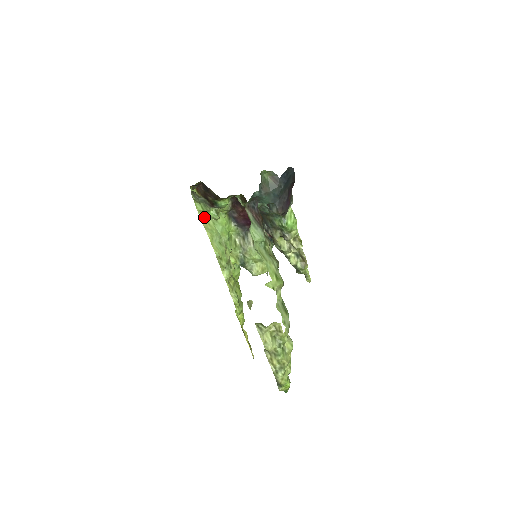
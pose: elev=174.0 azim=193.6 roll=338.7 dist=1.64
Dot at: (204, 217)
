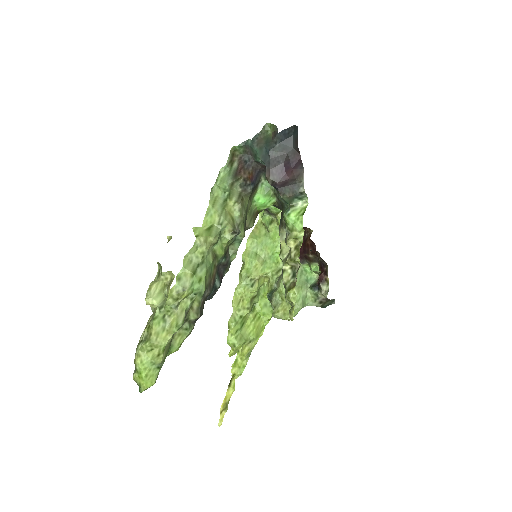
Dot at: (262, 225)
